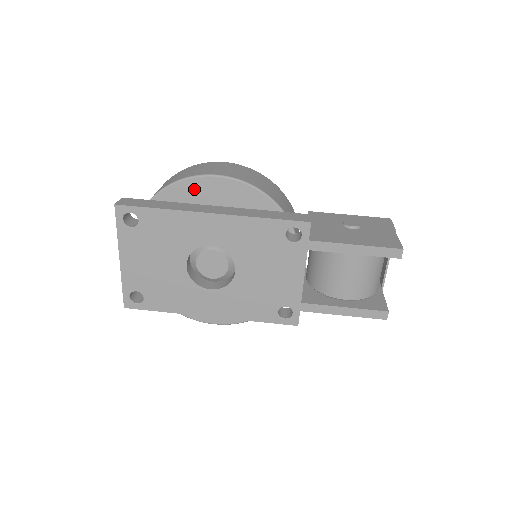
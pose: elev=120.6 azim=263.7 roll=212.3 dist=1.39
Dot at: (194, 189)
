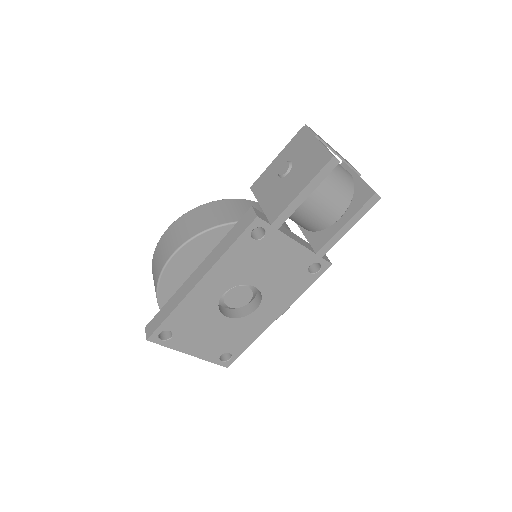
Dot at: (172, 276)
